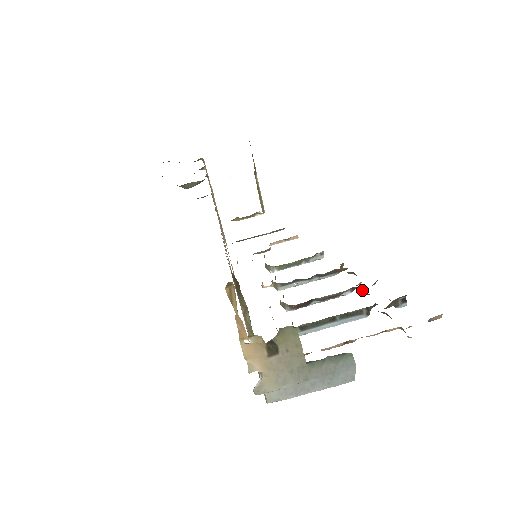
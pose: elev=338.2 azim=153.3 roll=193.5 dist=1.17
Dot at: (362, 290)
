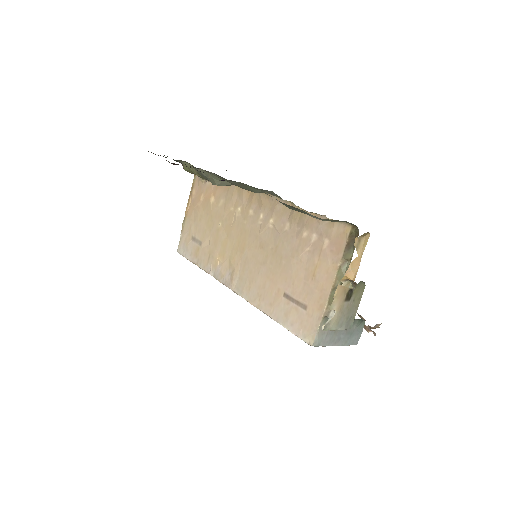
Dot at: occluded
